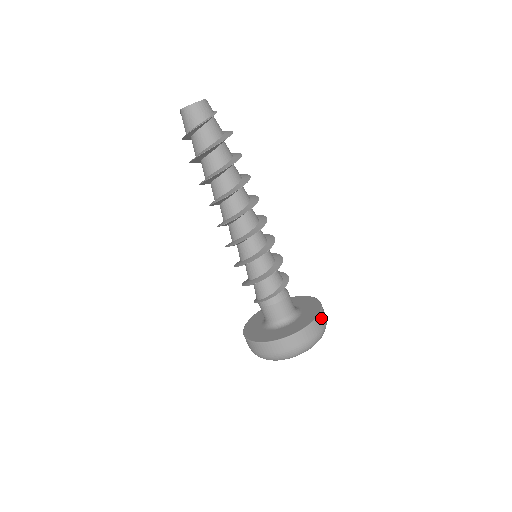
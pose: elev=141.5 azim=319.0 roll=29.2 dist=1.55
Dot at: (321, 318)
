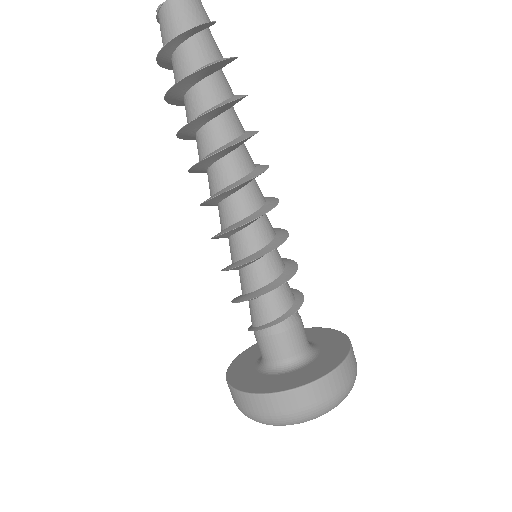
Dot at: occluded
